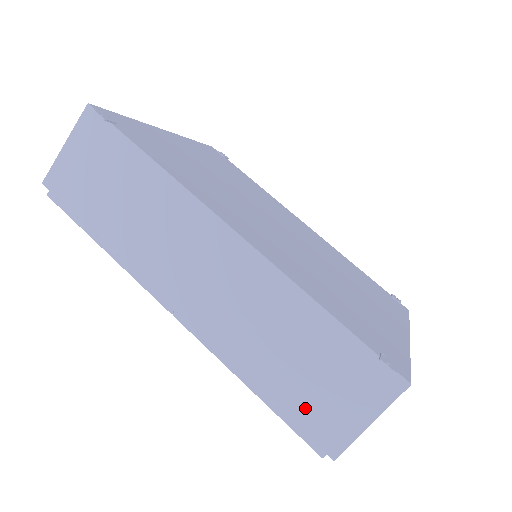
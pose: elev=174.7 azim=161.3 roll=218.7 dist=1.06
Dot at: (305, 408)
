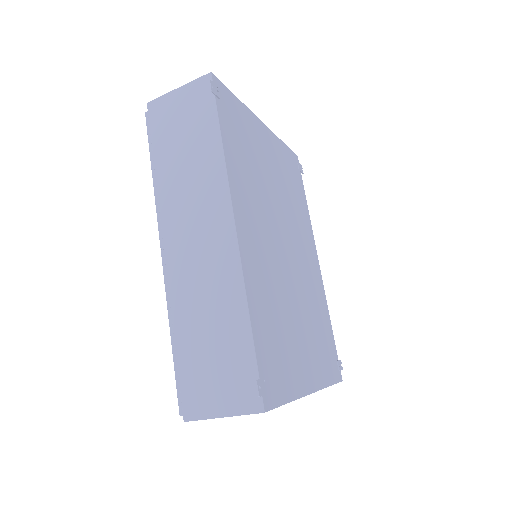
Dot at: (192, 374)
